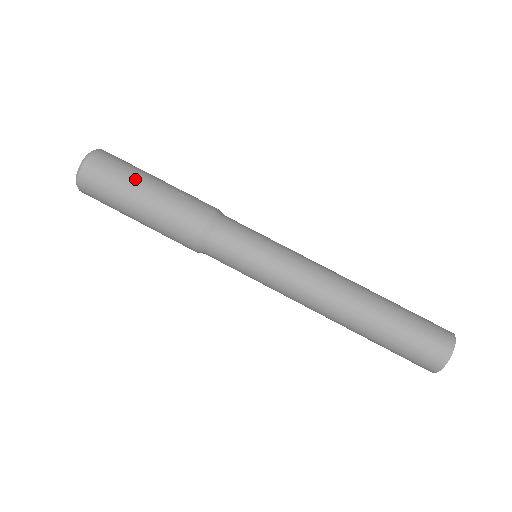
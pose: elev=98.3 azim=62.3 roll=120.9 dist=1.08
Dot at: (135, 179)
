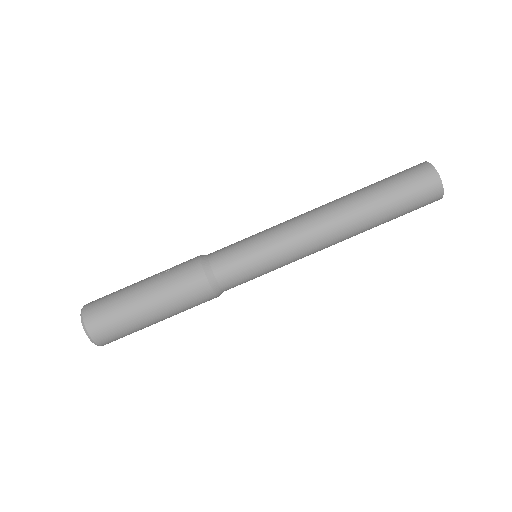
Dot at: (128, 294)
